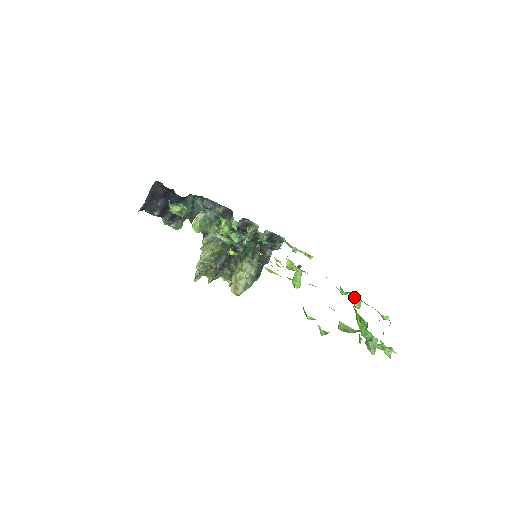
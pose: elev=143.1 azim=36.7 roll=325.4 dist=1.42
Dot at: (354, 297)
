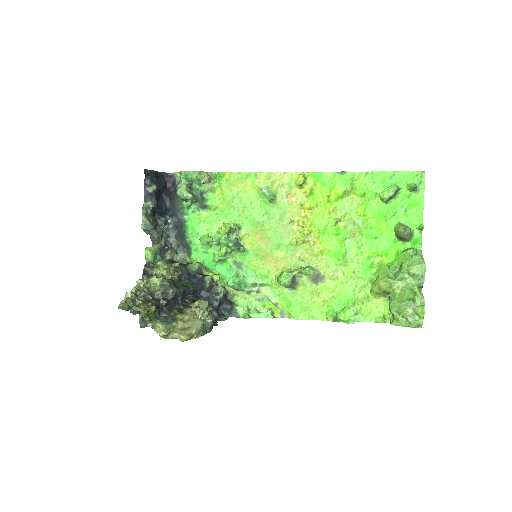
Dot at: (342, 320)
